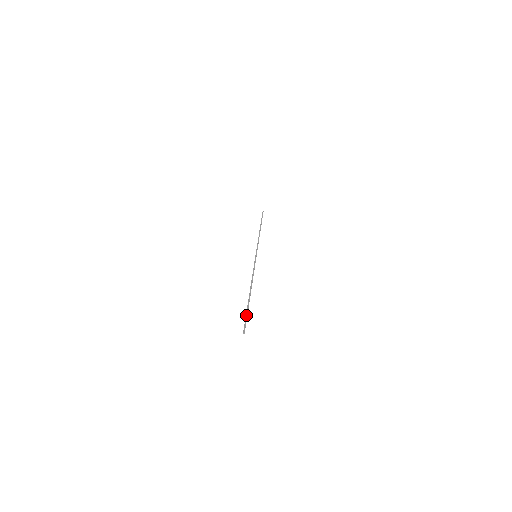
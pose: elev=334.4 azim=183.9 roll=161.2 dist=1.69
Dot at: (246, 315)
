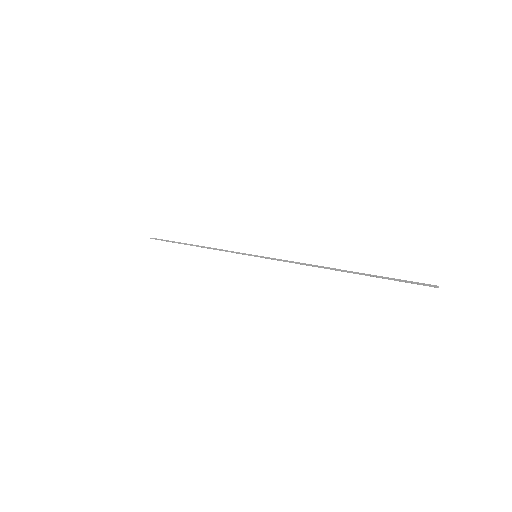
Dot at: (398, 279)
